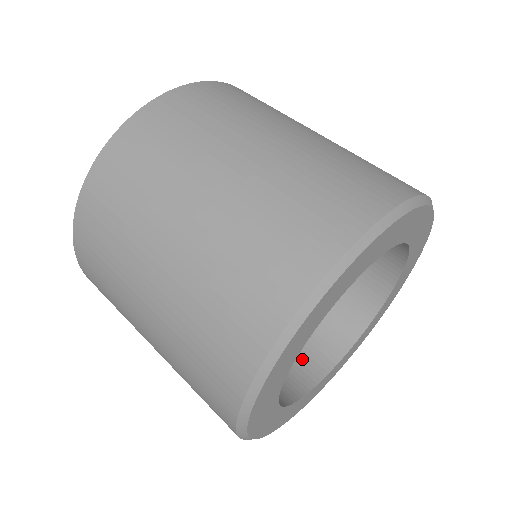
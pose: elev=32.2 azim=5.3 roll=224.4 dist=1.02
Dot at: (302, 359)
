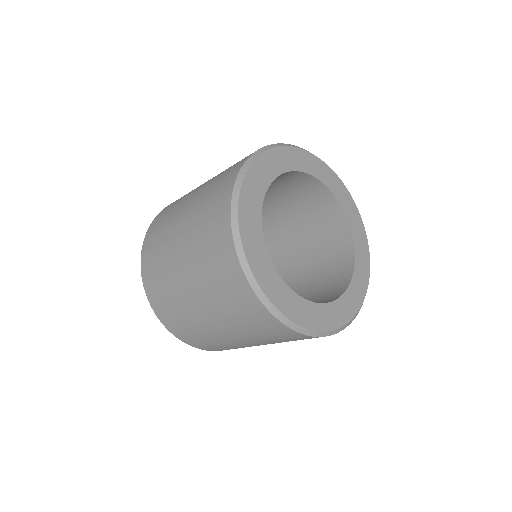
Dot at: (331, 291)
